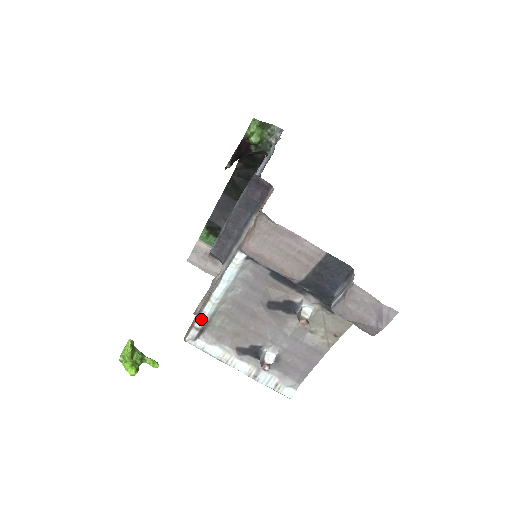
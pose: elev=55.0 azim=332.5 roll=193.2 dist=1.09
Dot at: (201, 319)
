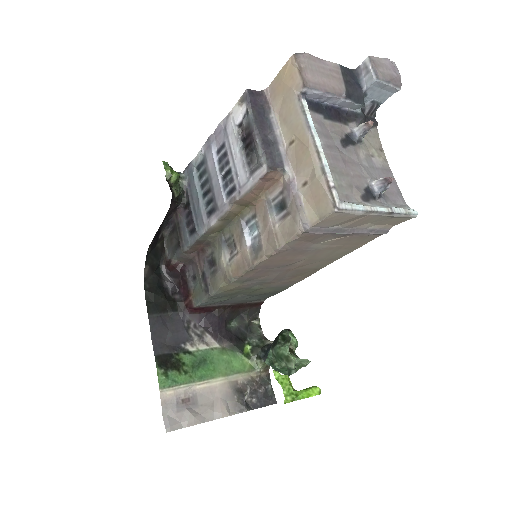
Dot at: (329, 175)
